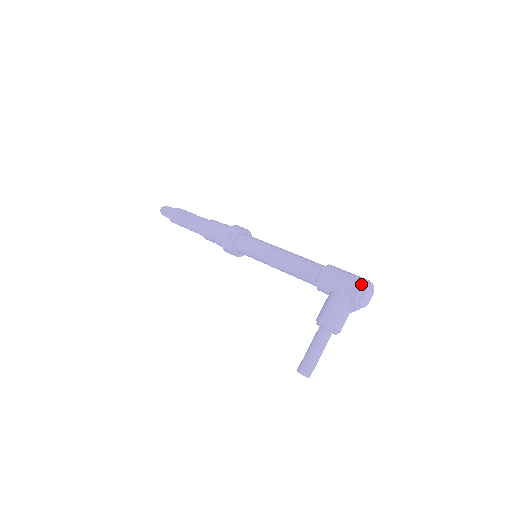
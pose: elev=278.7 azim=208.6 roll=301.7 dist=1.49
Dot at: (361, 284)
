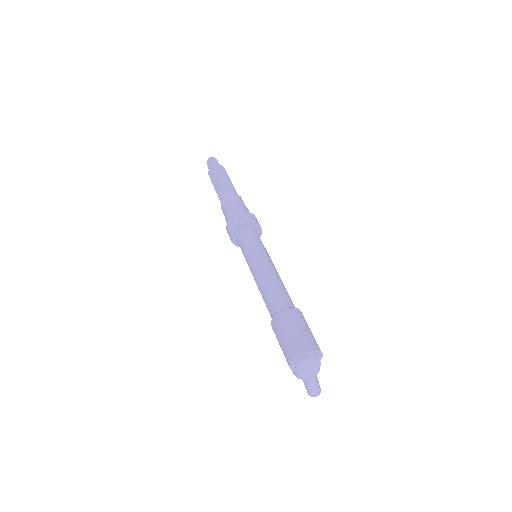
Dot at: (289, 364)
